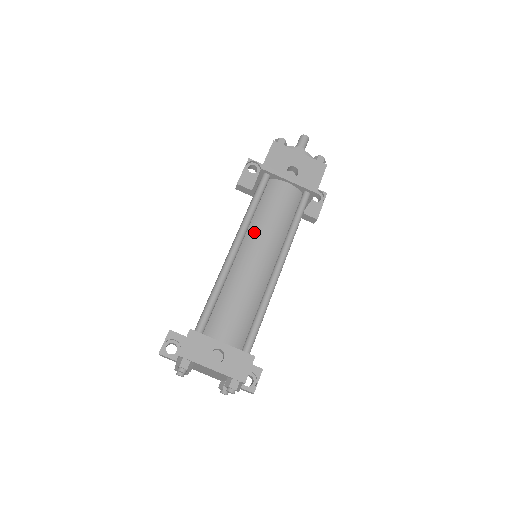
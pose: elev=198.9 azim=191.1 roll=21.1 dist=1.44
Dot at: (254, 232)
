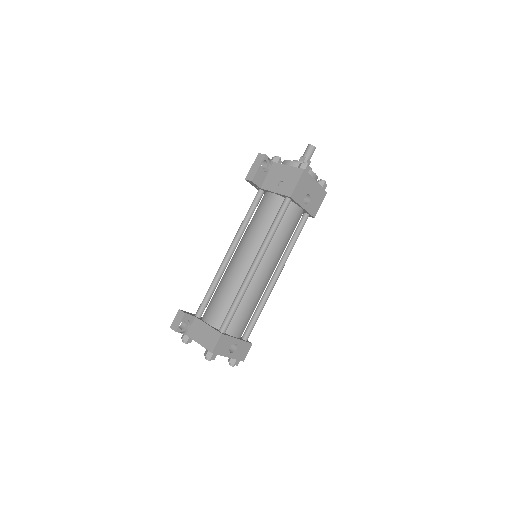
Dot at: (270, 251)
